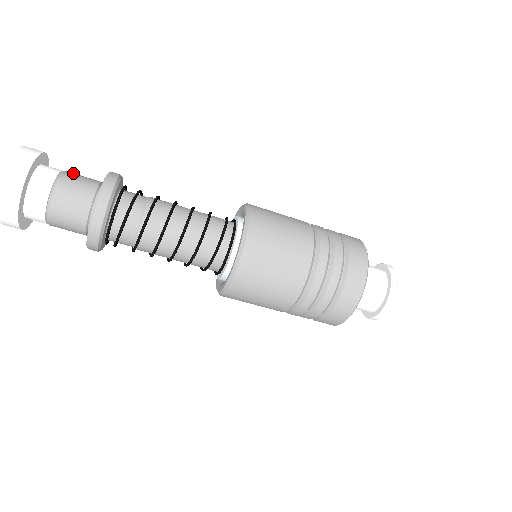
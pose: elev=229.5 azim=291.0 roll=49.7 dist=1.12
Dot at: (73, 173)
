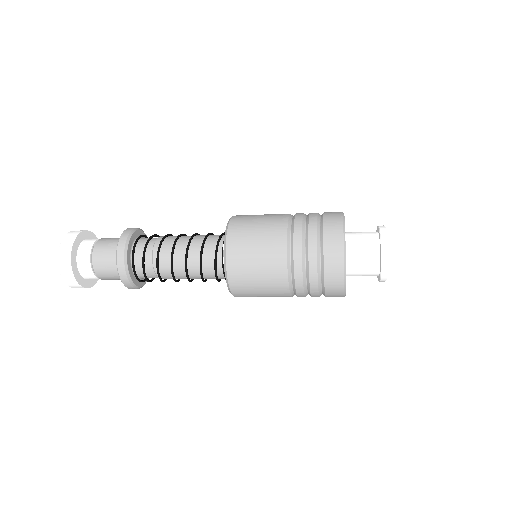
Dot at: (98, 251)
